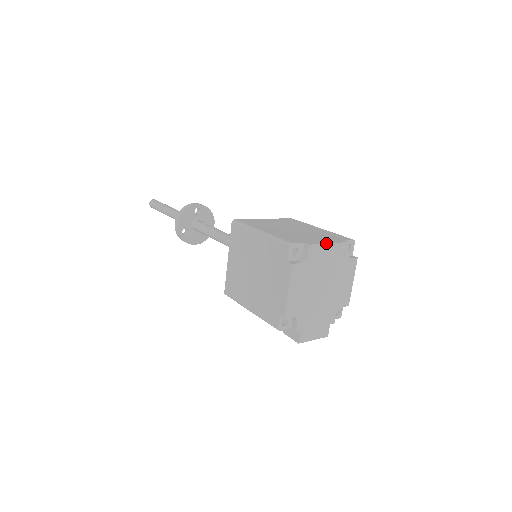
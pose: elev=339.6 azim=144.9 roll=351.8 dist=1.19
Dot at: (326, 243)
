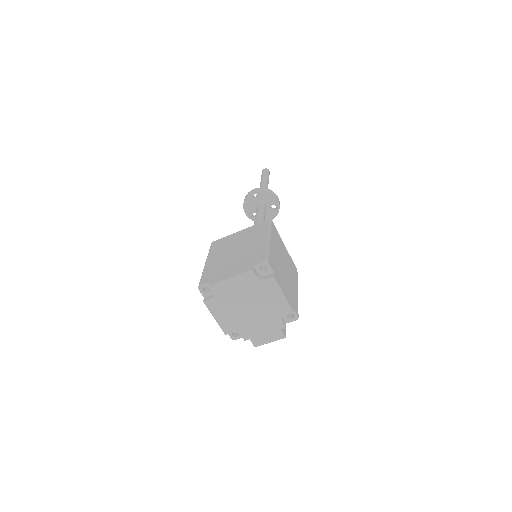
Dot at: (226, 278)
